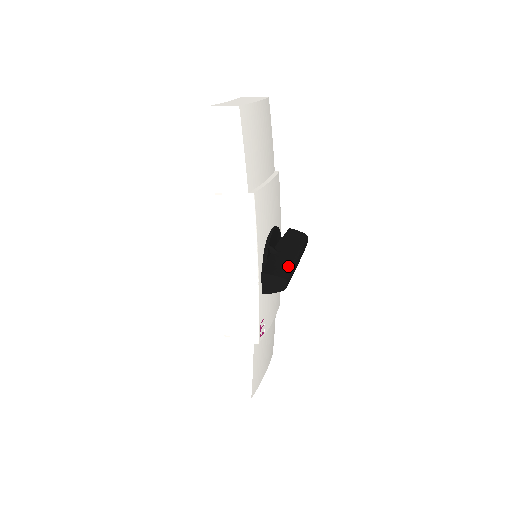
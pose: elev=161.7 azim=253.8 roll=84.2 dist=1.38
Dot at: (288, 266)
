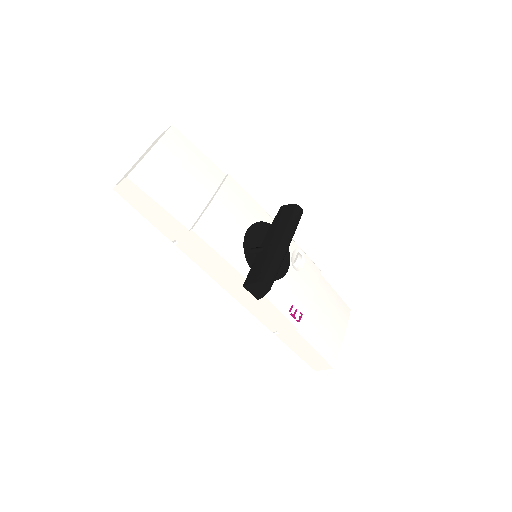
Dot at: (268, 263)
